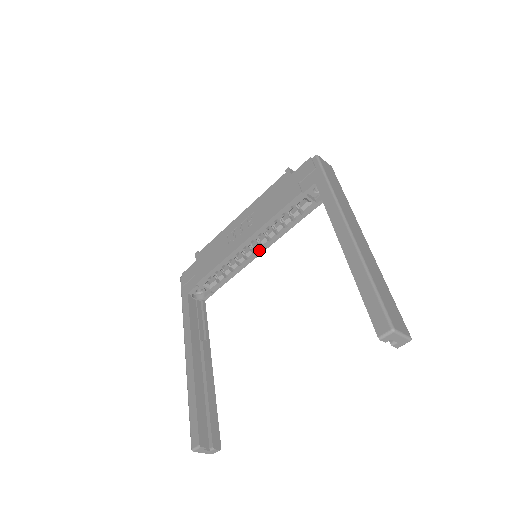
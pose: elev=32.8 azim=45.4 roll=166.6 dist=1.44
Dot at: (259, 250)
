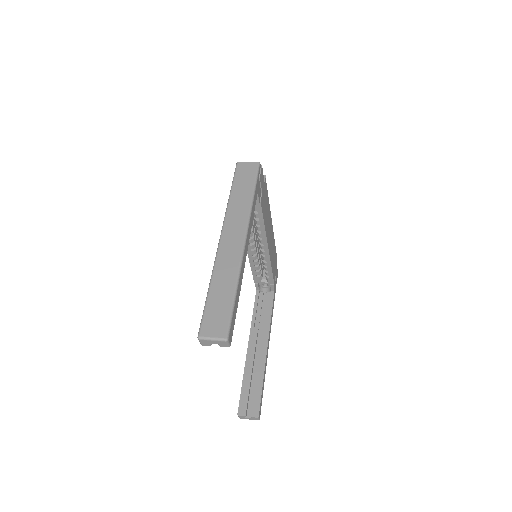
Dot at: (264, 248)
